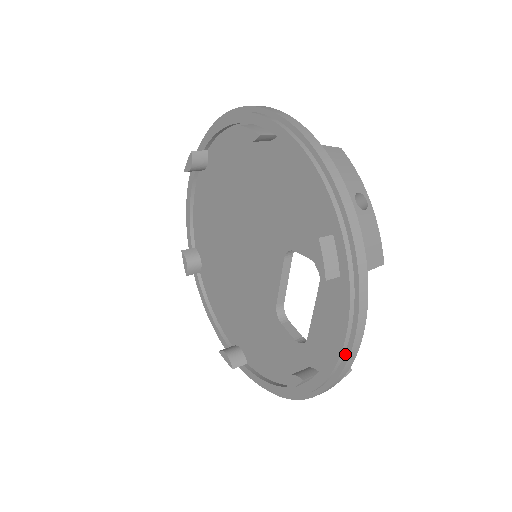
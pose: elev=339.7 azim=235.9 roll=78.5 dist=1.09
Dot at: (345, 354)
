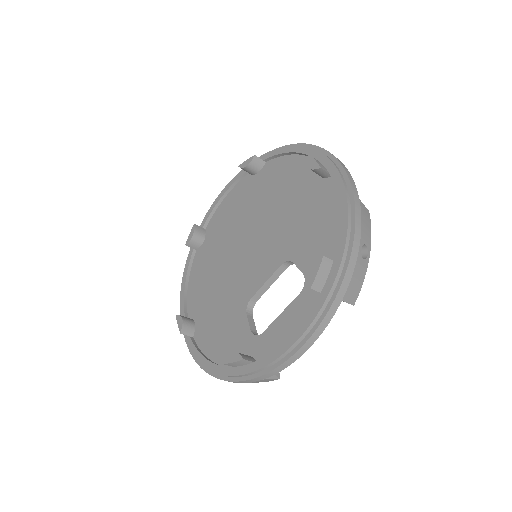
Dot at: (288, 354)
